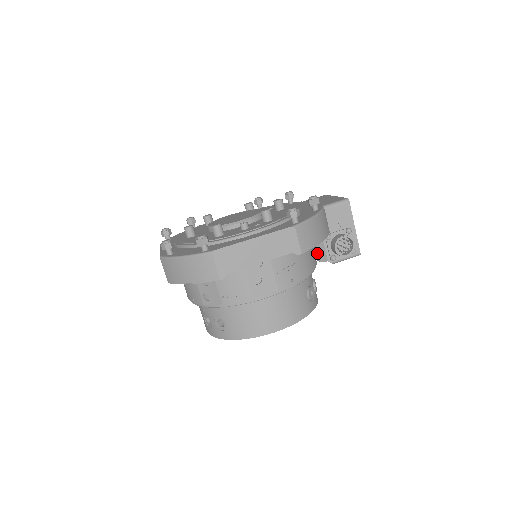
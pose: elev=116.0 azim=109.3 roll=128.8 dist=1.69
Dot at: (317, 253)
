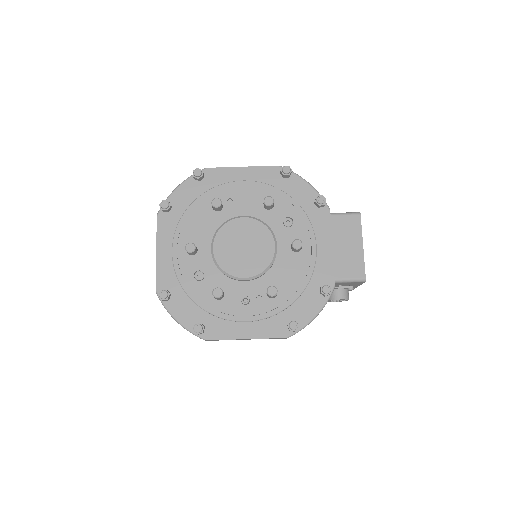
Dot at: occluded
